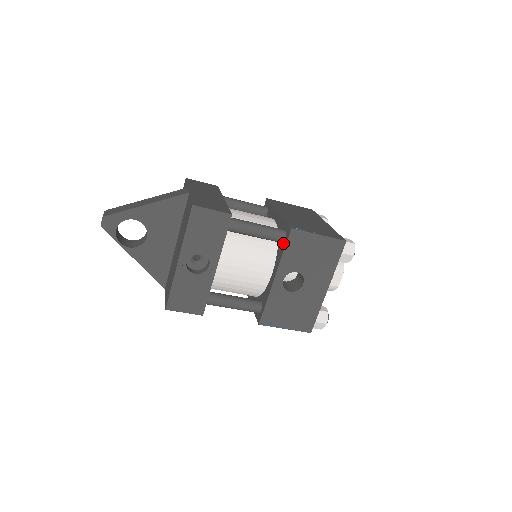
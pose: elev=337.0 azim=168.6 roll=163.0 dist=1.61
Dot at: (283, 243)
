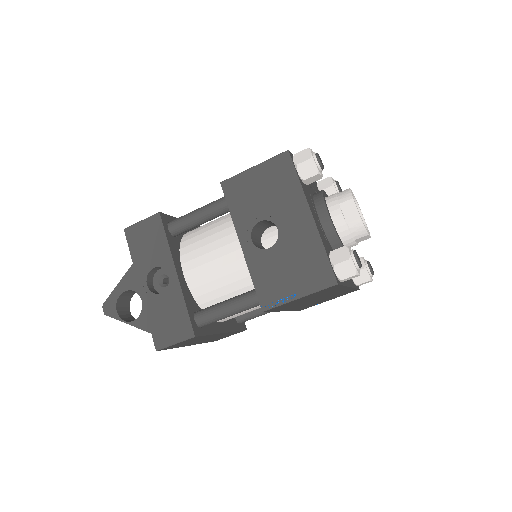
Dot at: occluded
